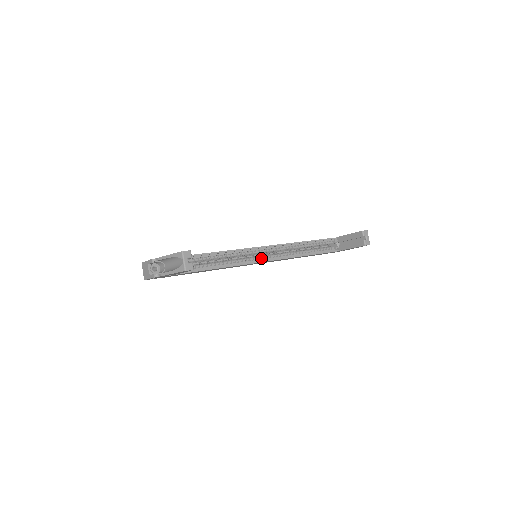
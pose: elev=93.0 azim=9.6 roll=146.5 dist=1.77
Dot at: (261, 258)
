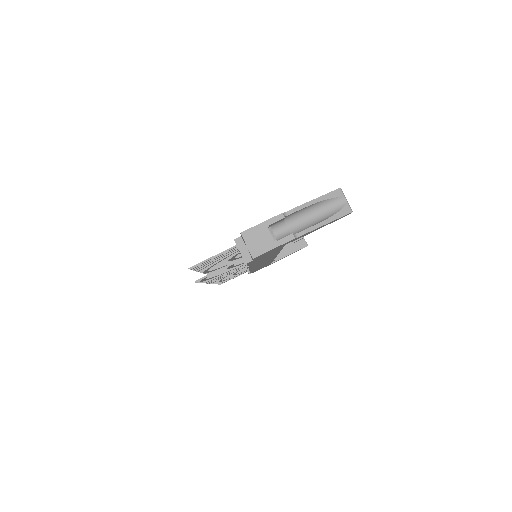
Dot at: occluded
